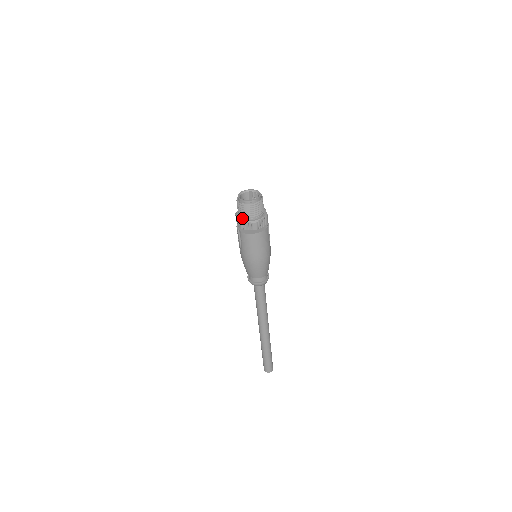
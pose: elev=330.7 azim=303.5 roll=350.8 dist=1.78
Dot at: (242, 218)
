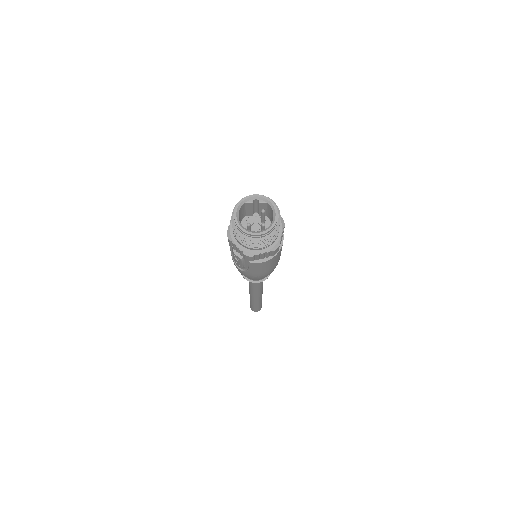
Dot at: (252, 250)
